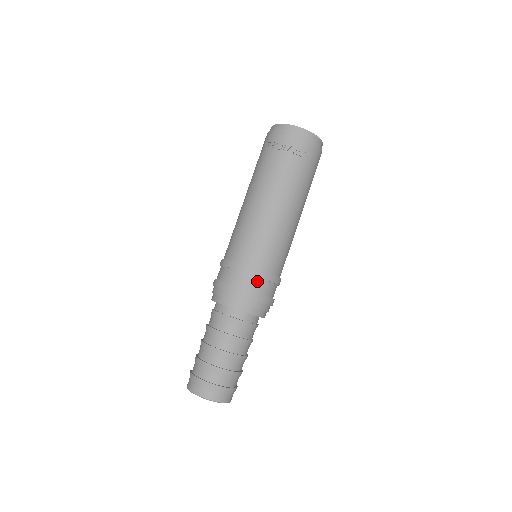
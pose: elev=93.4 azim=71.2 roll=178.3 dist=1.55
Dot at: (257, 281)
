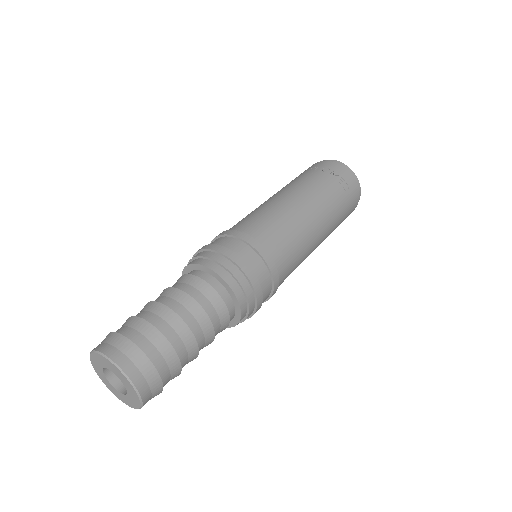
Dot at: (259, 262)
